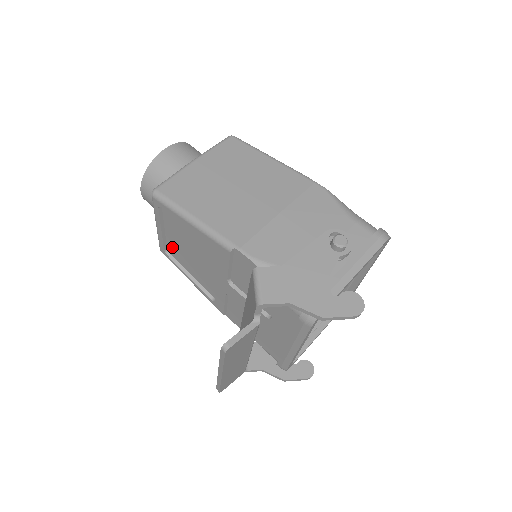
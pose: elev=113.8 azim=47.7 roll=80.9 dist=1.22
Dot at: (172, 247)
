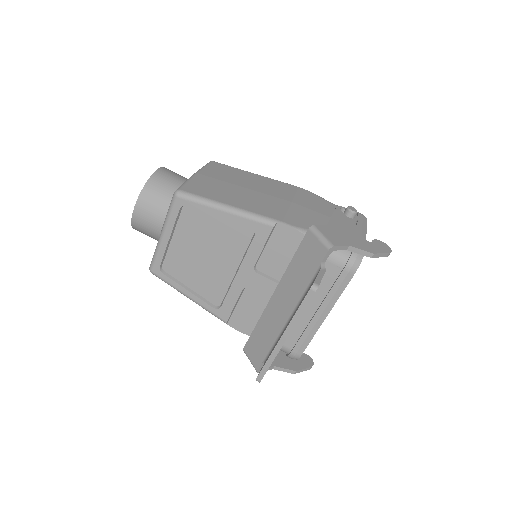
Dot at: (173, 259)
